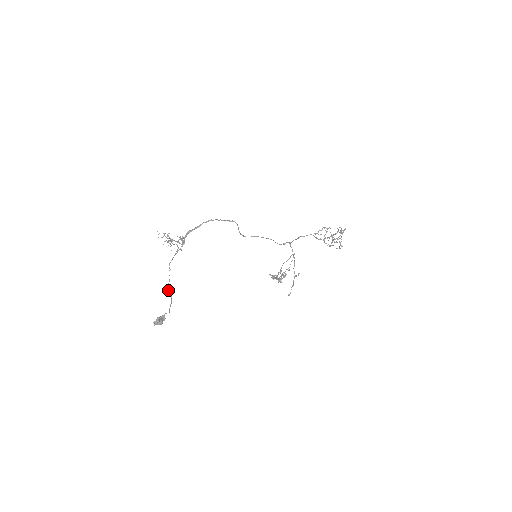
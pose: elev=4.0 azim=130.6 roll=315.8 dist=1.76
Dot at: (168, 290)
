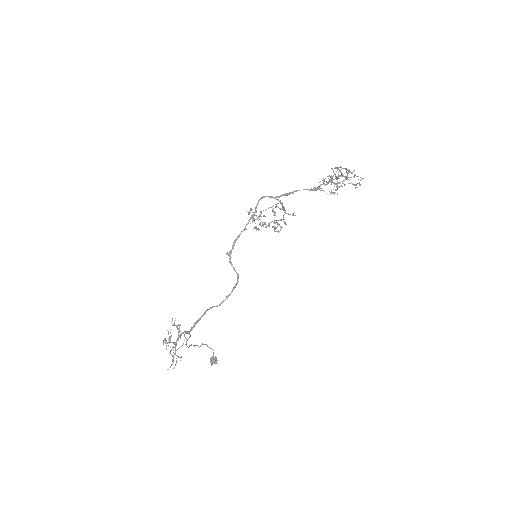
Dot at: occluded
